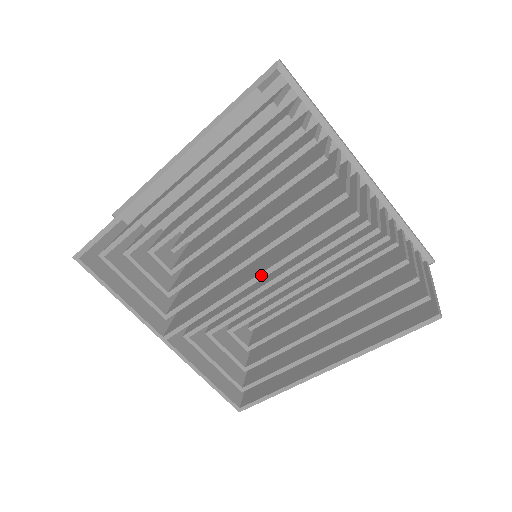
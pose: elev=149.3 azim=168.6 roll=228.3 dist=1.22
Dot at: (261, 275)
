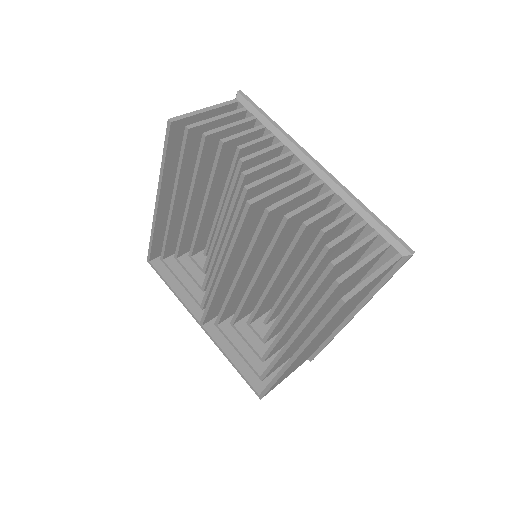
Dot at: (223, 266)
